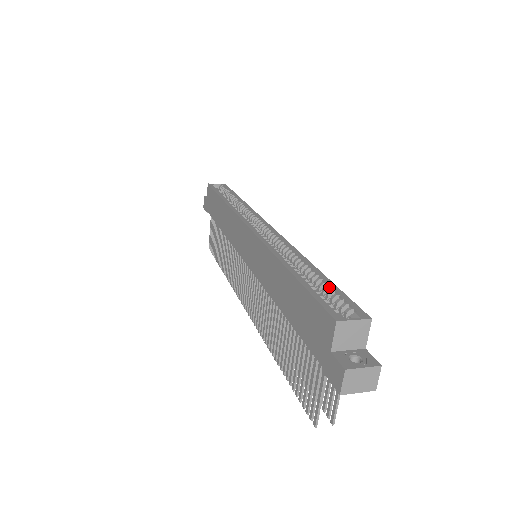
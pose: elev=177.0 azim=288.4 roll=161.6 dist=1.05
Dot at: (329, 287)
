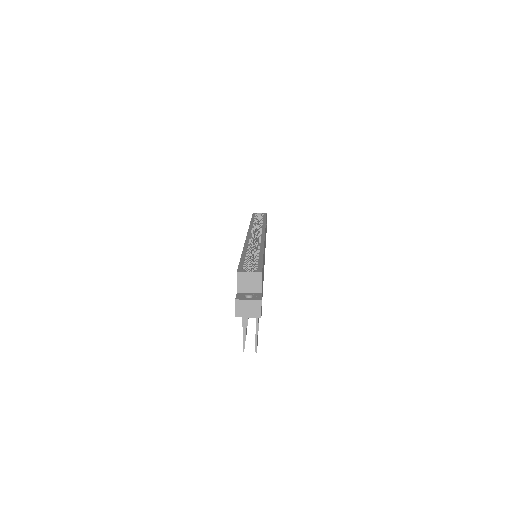
Dot at: (257, 260)
